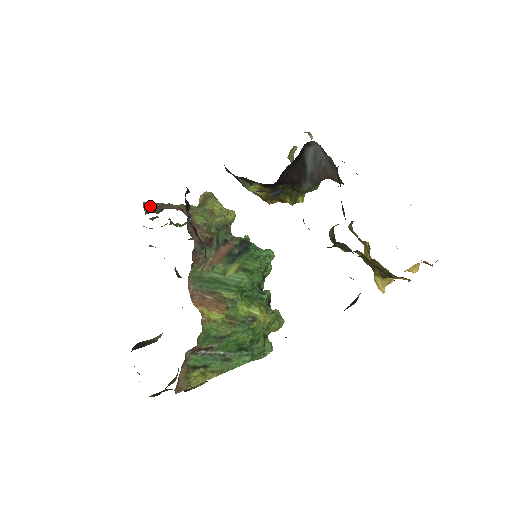
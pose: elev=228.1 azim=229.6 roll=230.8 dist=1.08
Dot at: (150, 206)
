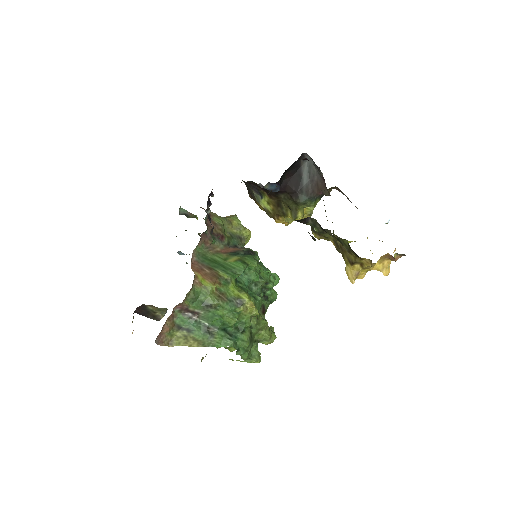
Dot at: (185, 212)
